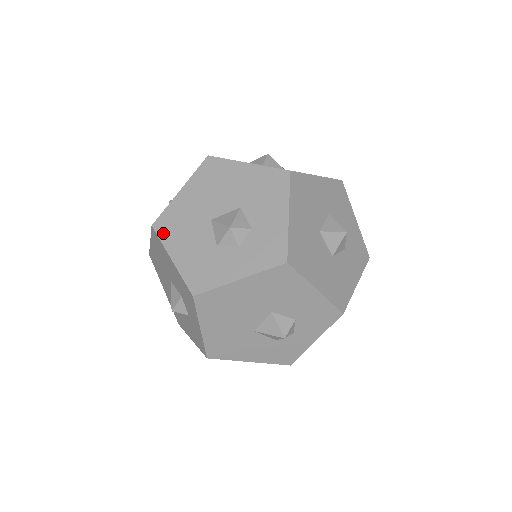
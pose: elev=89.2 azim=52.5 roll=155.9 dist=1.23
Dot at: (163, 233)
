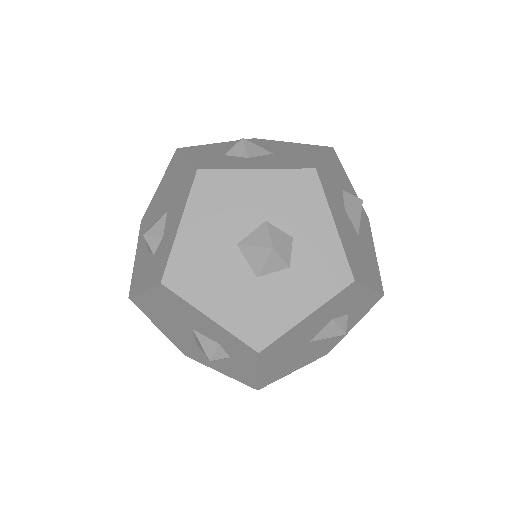
Dot at: (141, 230)
